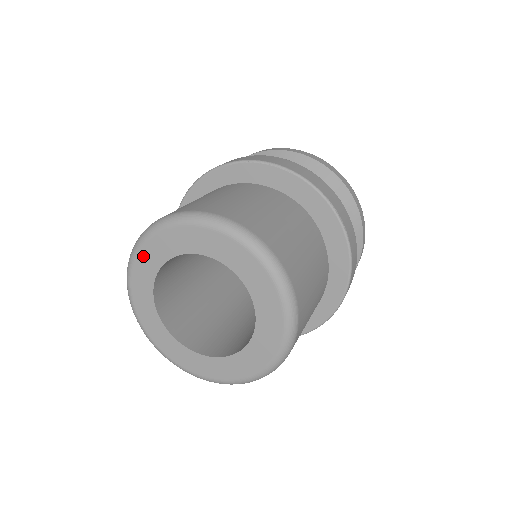
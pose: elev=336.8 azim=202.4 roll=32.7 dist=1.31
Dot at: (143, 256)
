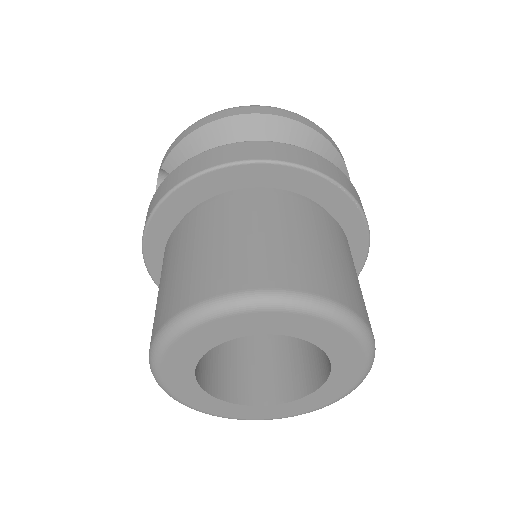
Dot at: (256, 317)
